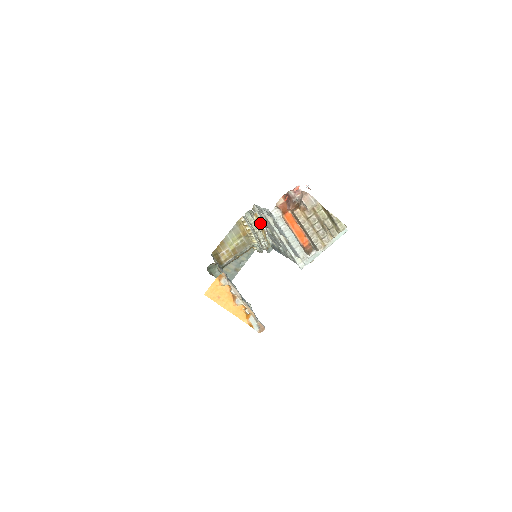
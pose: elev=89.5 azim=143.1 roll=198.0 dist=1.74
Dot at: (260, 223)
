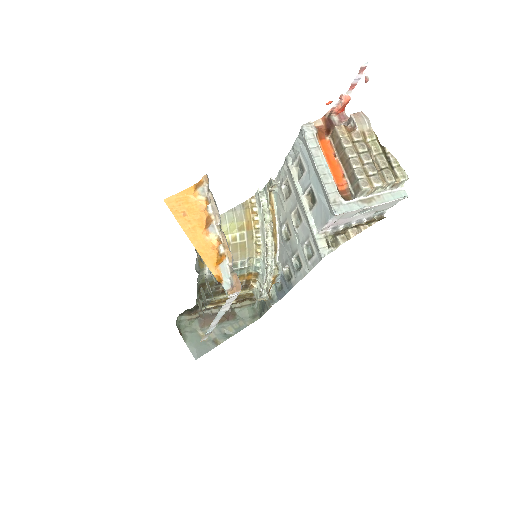
Dot at: (274, 221)
